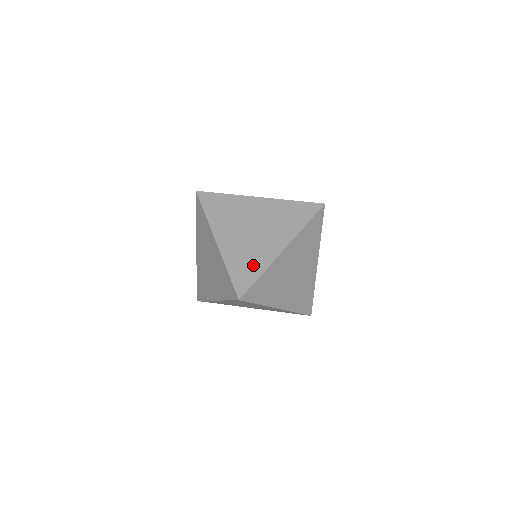
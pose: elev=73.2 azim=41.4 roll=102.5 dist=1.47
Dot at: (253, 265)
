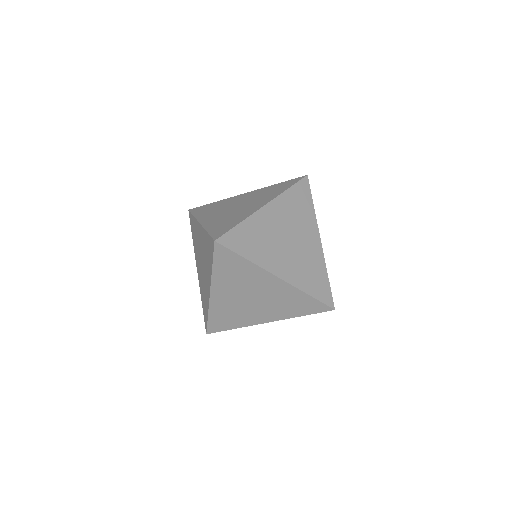
Dot at: (233, 221)
